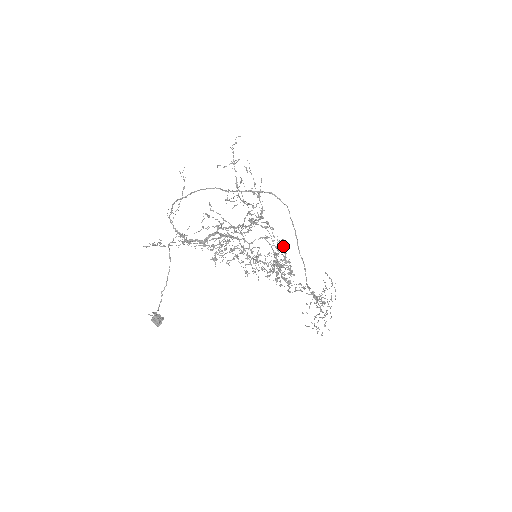
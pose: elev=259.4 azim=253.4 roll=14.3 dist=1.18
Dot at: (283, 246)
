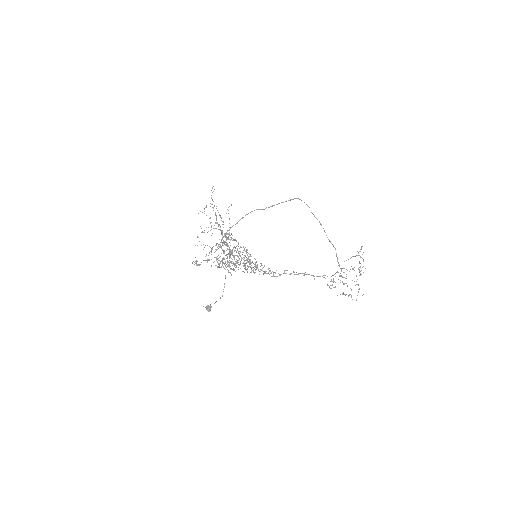
Dot at: occluded
